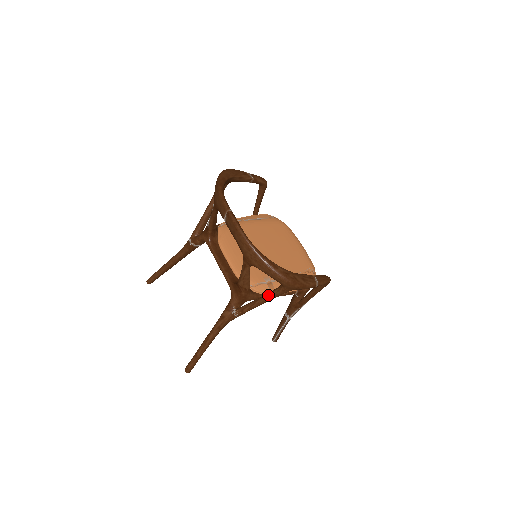
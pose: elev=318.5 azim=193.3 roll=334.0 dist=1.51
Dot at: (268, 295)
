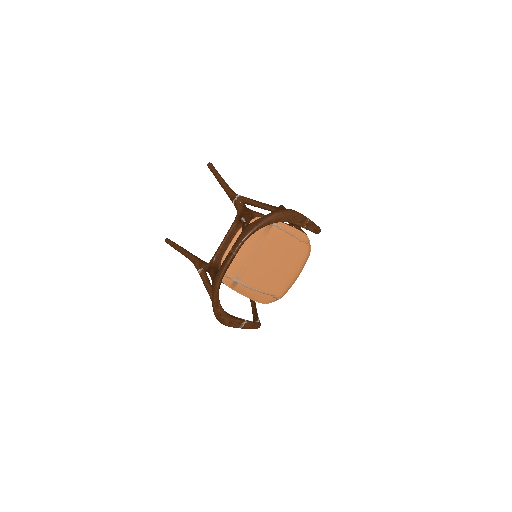
Dot at: occluded
